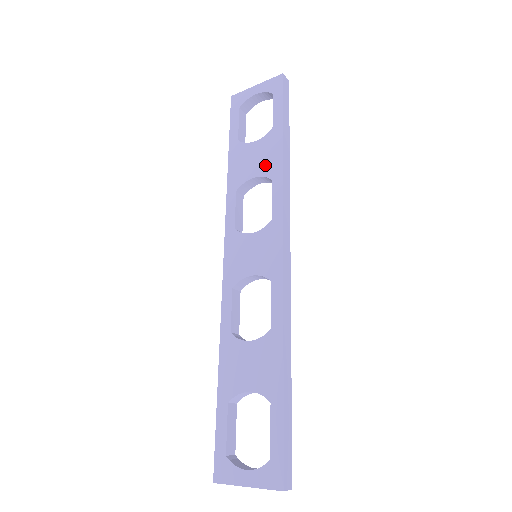
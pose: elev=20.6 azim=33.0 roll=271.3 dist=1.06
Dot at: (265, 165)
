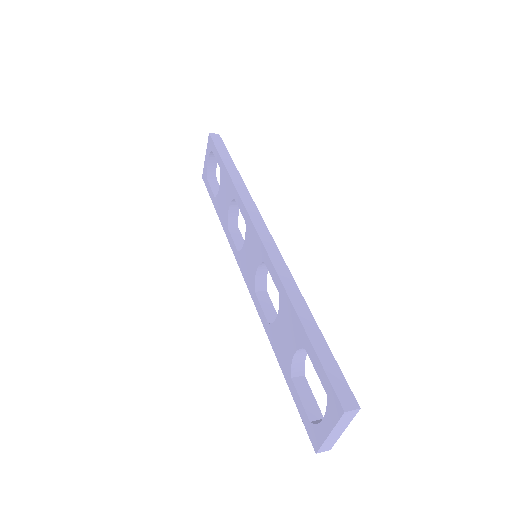
Dot at: (228, 194)
